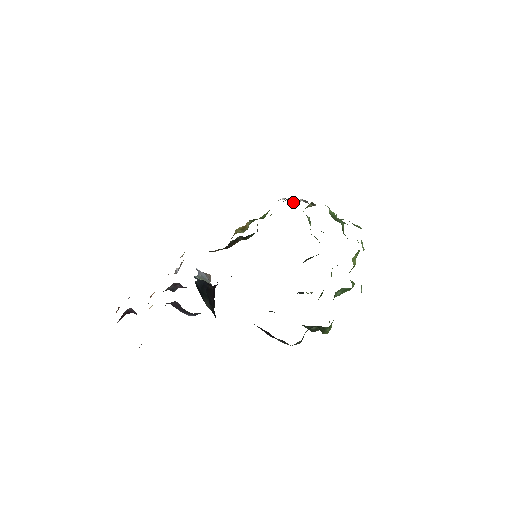
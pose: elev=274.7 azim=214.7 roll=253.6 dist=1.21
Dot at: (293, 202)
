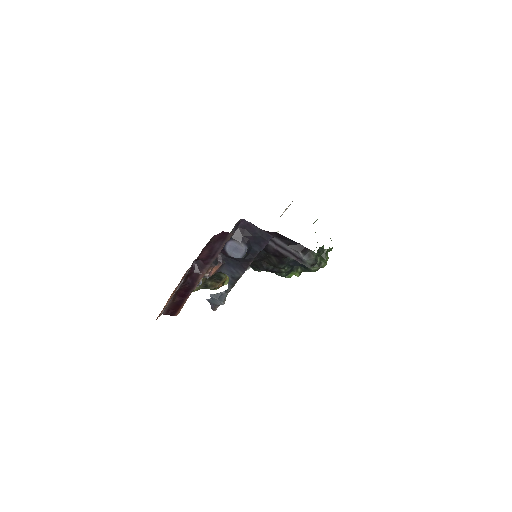
Dot at: occluded
